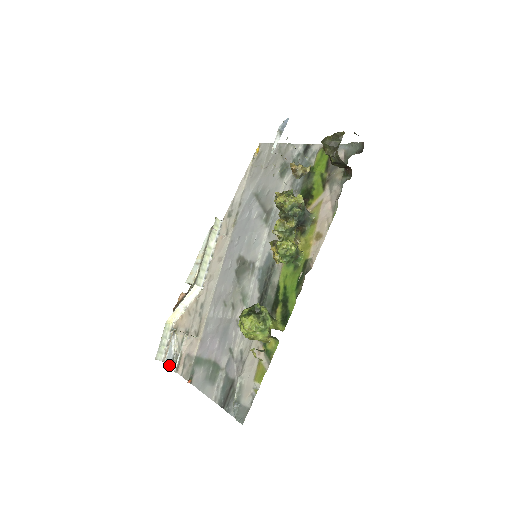
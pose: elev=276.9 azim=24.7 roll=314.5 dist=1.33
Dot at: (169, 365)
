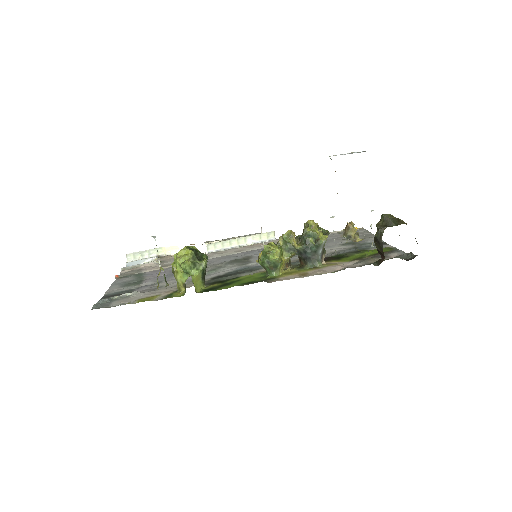
Dot at: occluded
